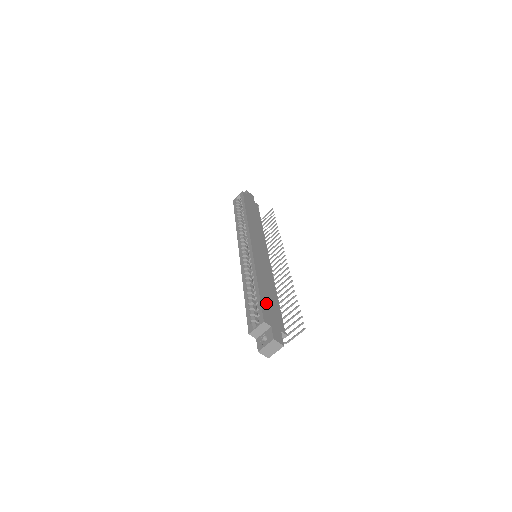
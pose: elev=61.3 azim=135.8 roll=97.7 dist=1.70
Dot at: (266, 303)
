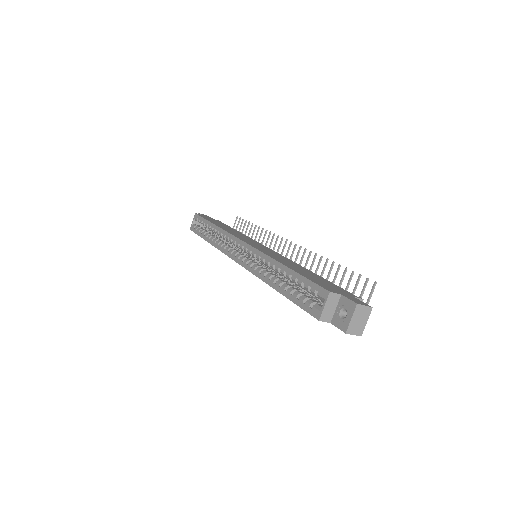
Dot at: (312, 278)
